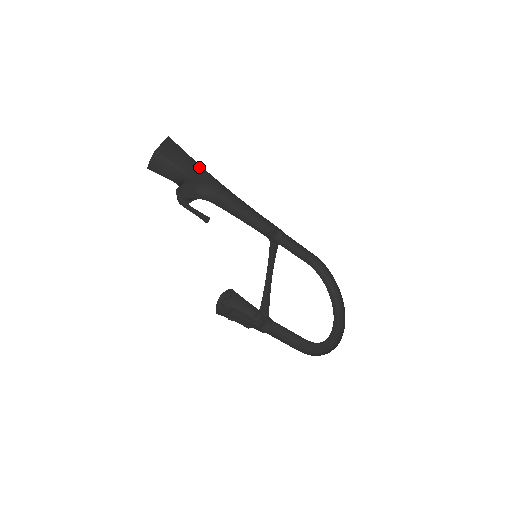
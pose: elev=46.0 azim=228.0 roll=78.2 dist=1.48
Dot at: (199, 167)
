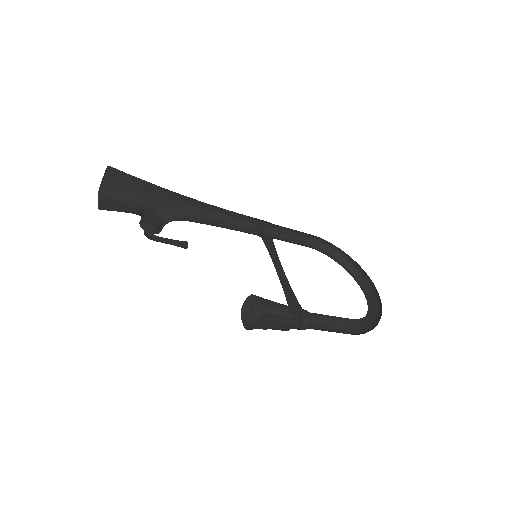
Dot at: (154, 188)
